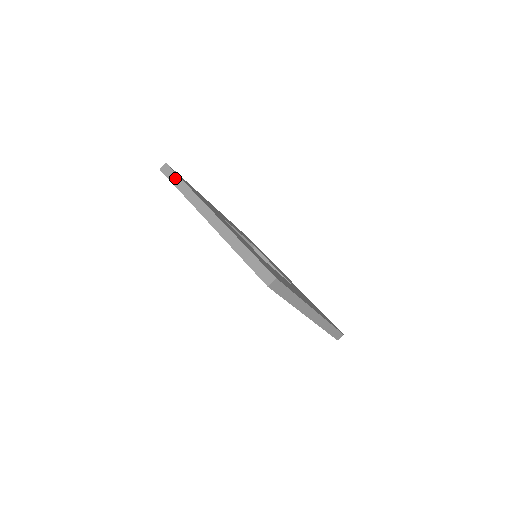
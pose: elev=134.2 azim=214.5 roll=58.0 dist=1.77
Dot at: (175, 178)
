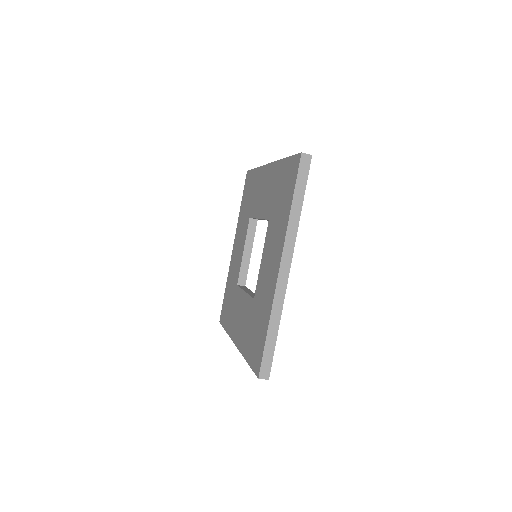
Dot at: (302, 186)
